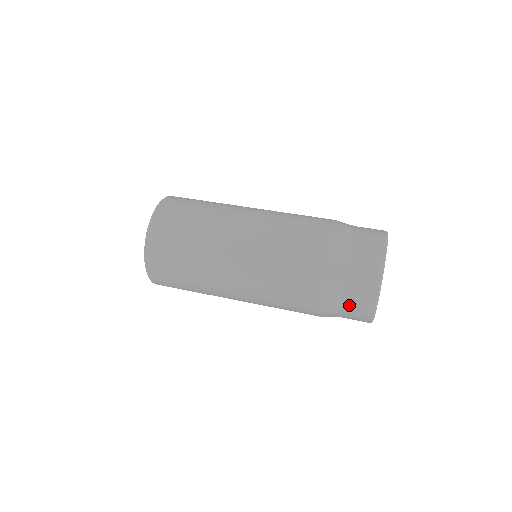
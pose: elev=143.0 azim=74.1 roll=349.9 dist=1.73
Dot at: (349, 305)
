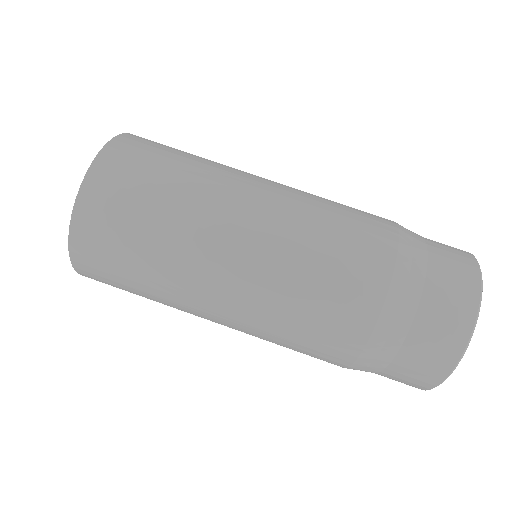
Dot at: occluded
